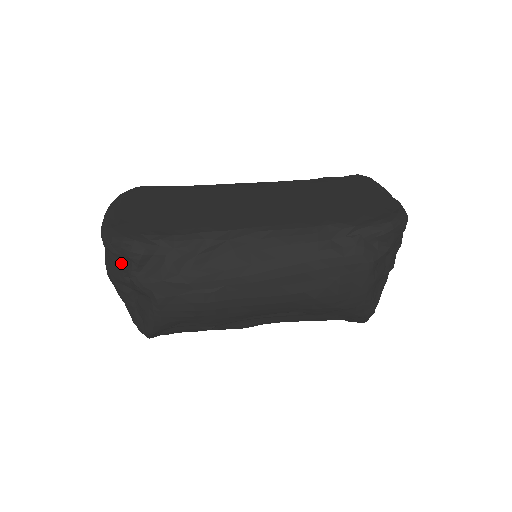
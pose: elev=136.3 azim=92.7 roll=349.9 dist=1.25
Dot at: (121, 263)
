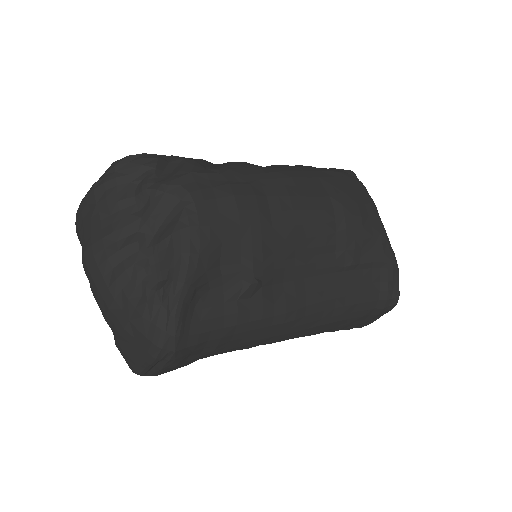
Dot at: (127, 190)
